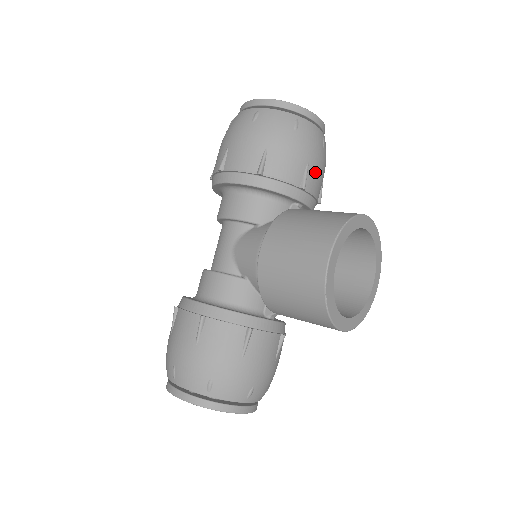
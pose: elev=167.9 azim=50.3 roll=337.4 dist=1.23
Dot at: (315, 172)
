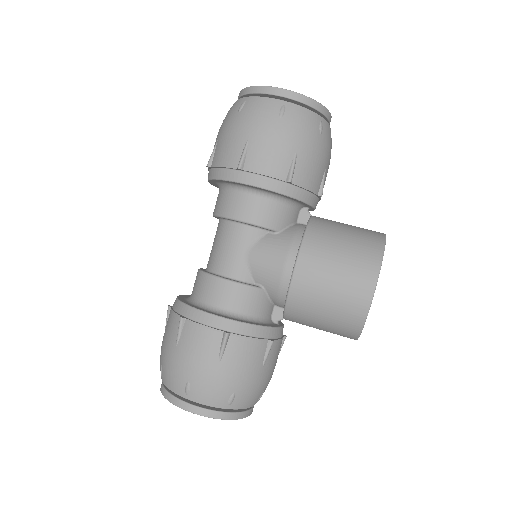
Dot at: (326, 176)
